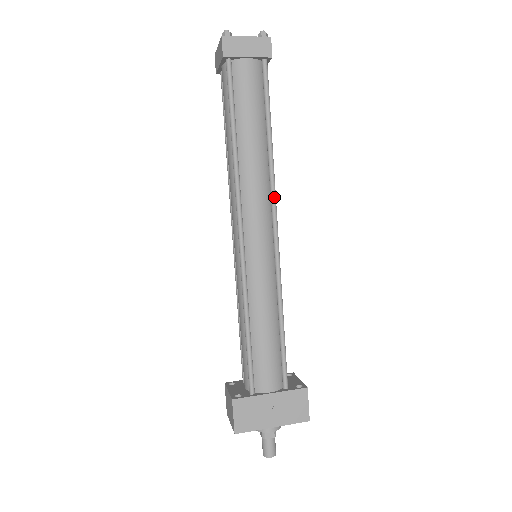
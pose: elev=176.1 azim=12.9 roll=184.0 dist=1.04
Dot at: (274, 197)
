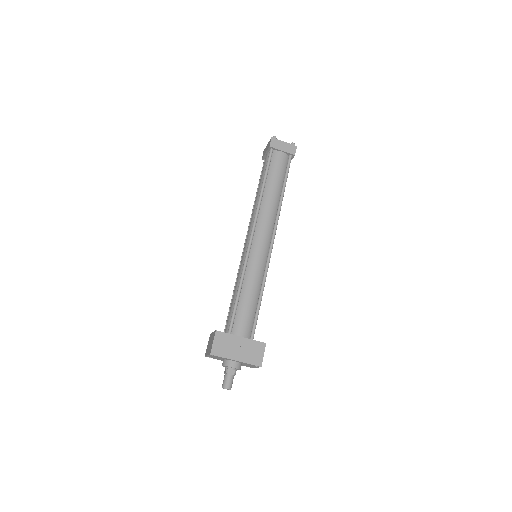
Dot at: (277, 223)
